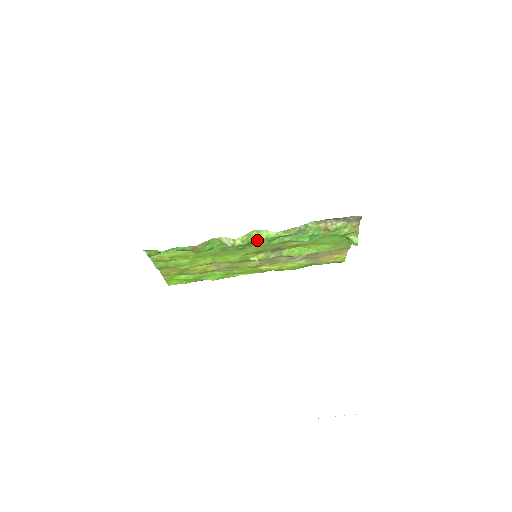
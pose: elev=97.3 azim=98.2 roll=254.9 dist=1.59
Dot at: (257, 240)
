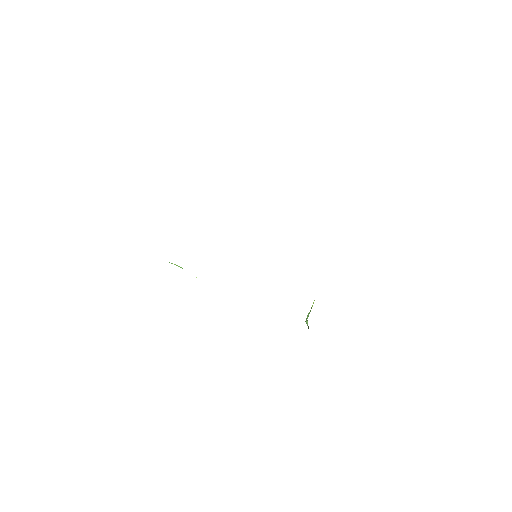
Dot at: occluded
